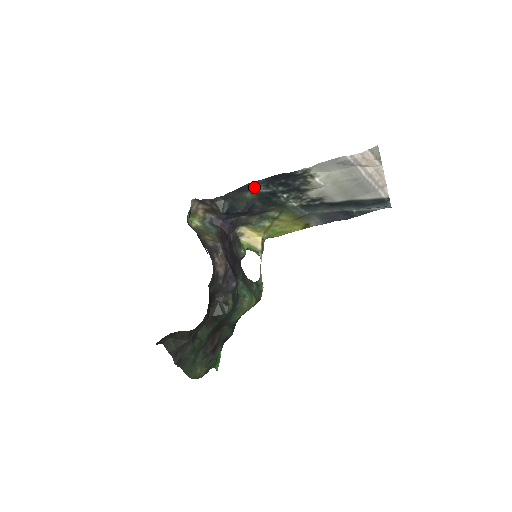
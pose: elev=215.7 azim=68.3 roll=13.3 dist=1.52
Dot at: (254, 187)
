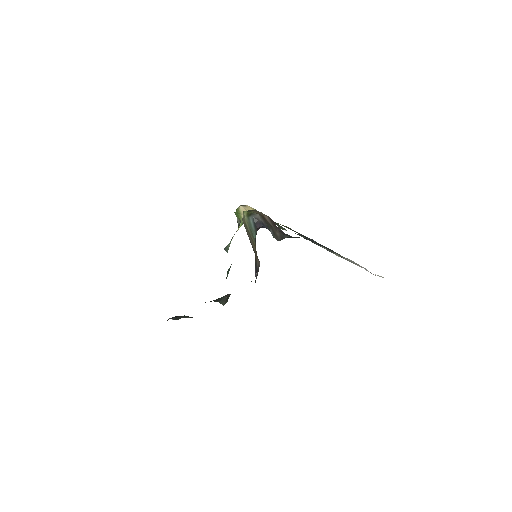
Dot at: (311, 240)
